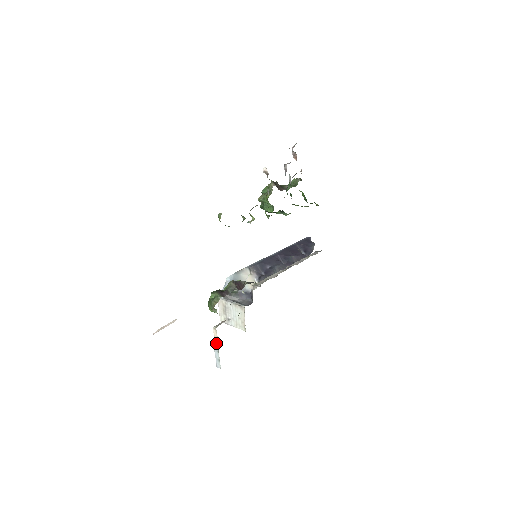
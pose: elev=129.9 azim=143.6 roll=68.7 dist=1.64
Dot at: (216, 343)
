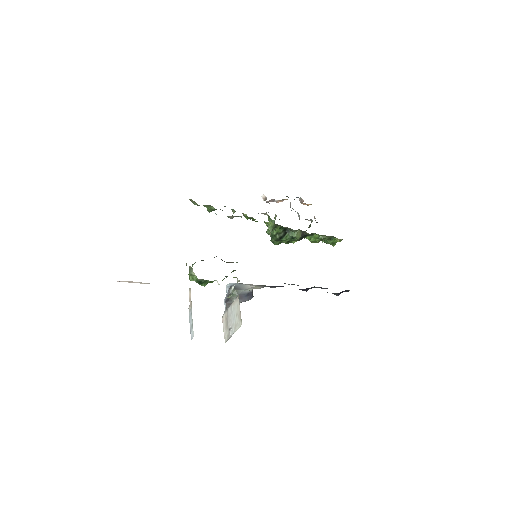
Dot at: (191, 306)
